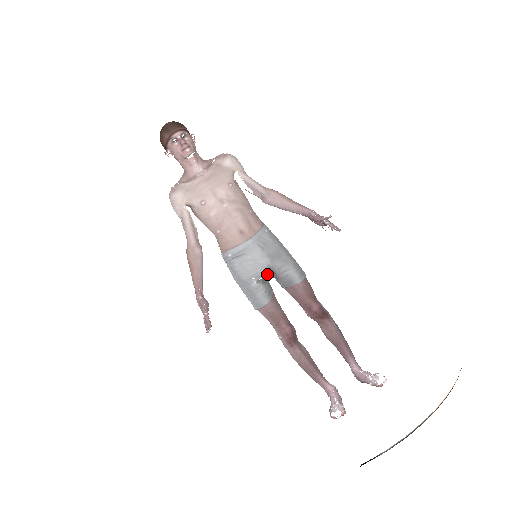
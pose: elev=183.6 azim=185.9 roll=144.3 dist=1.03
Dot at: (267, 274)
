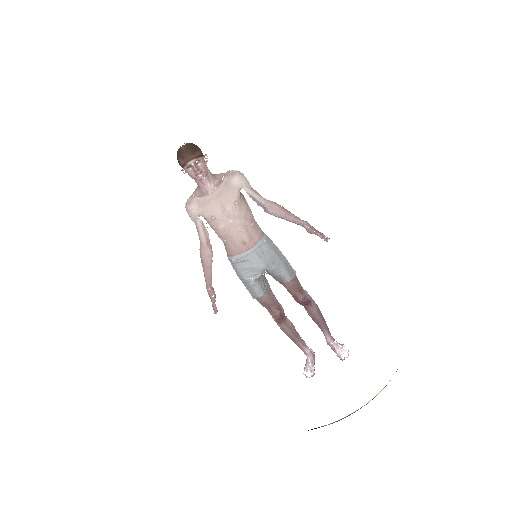
Dot at: (263, 273)
